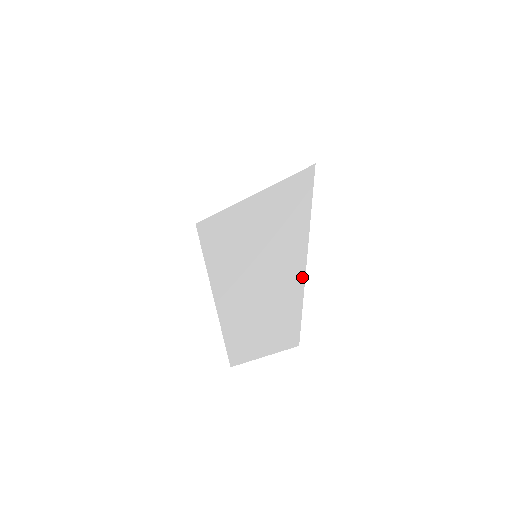
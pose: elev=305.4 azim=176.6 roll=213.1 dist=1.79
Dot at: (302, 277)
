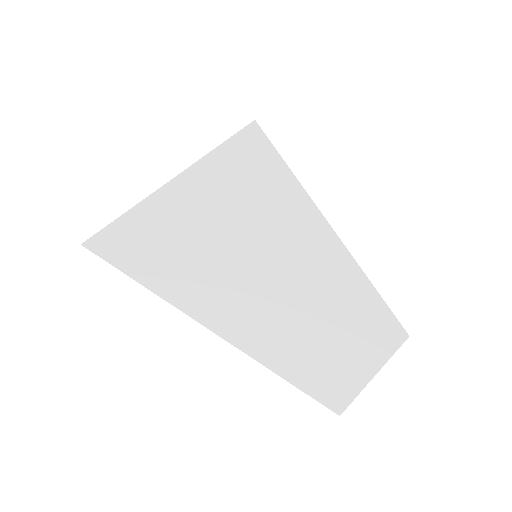
Dot at: (349, 258)
